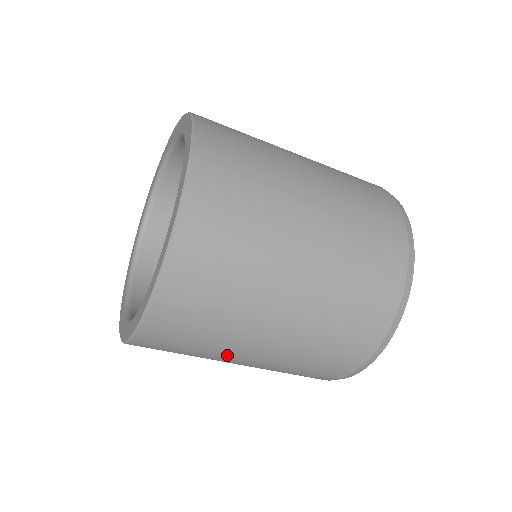
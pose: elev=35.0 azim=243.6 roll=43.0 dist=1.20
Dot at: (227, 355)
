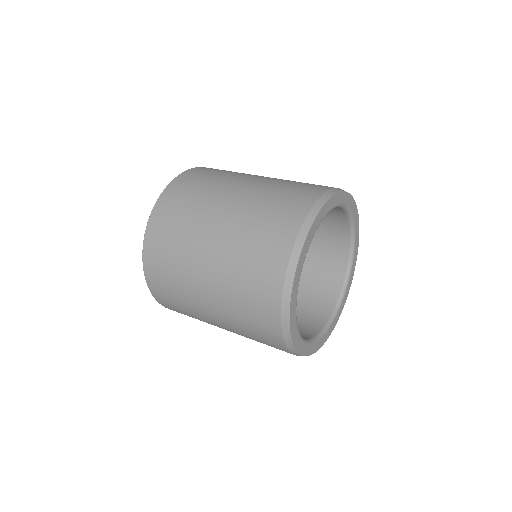
Dot at: occluded
